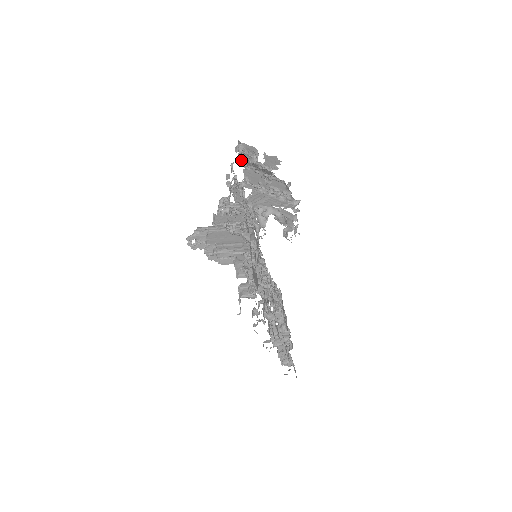
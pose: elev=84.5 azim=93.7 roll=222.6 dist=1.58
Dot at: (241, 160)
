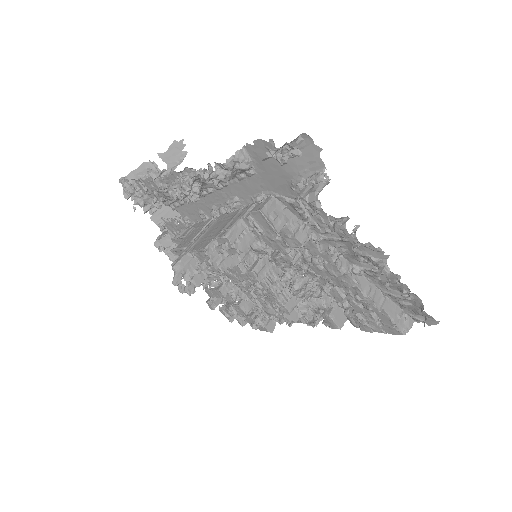
Dot at: (140, 203)
